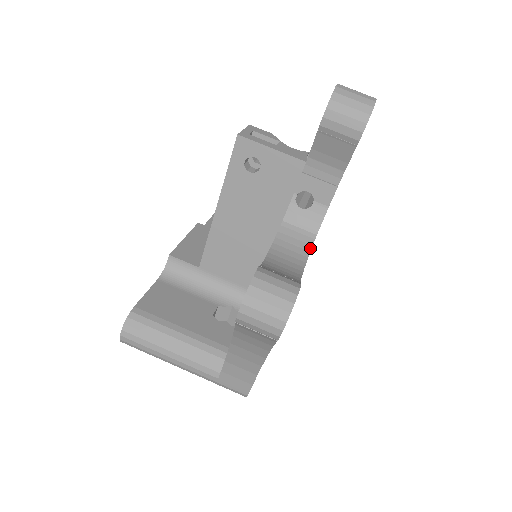
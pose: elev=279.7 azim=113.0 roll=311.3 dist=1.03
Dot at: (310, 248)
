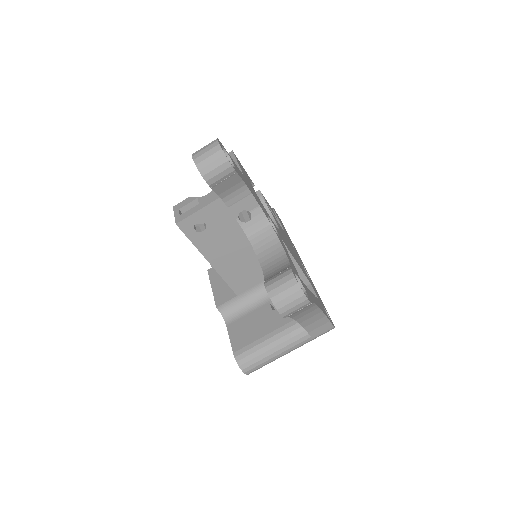
Dot at: (275, 235)
